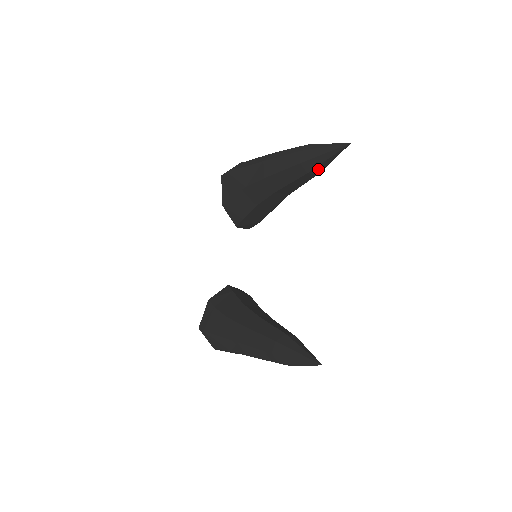
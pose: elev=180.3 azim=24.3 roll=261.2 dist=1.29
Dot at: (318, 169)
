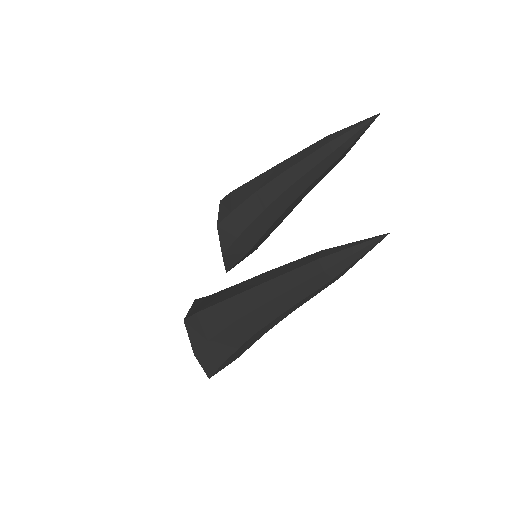
Dot at: (343, 148)
